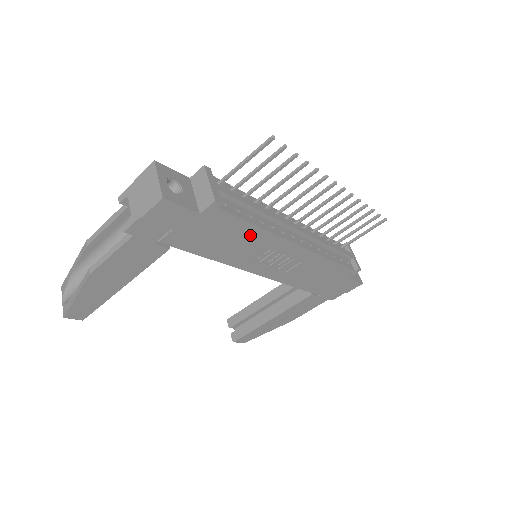
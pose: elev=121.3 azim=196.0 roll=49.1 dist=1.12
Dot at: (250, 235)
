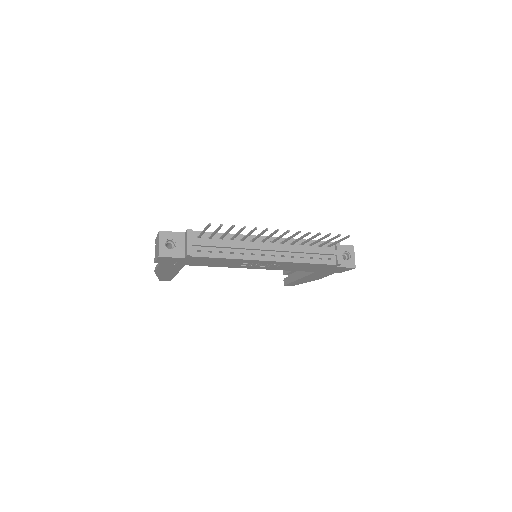
Dot at: (226, 260)
